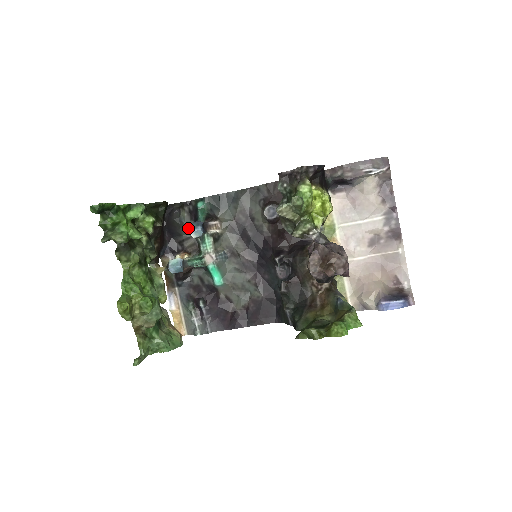
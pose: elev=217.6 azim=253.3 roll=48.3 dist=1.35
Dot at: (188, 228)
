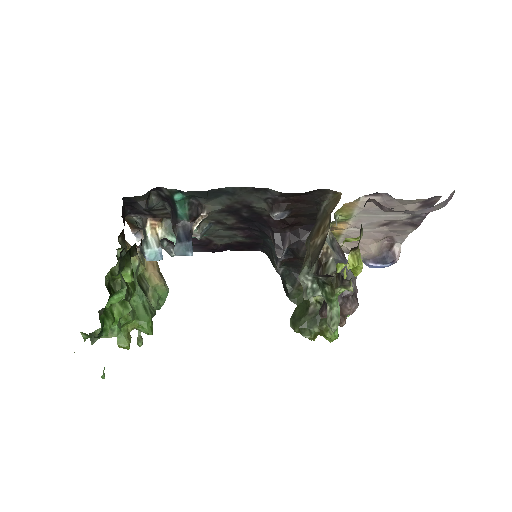
Dot at: (174, 251)
